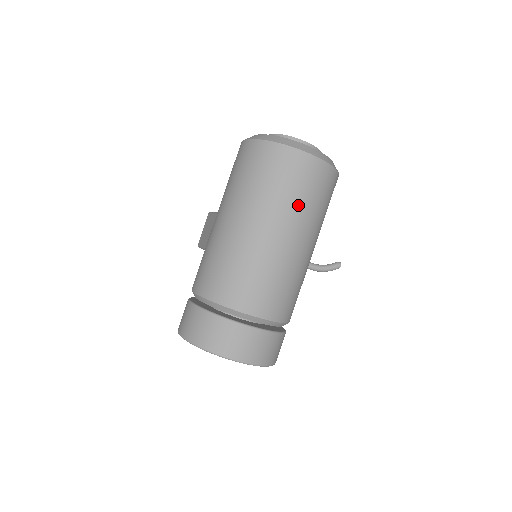
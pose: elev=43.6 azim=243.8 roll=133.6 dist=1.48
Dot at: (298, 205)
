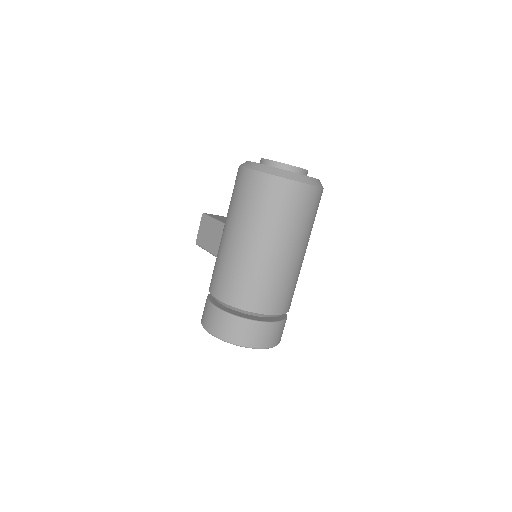
Dot at: (300, 226)
